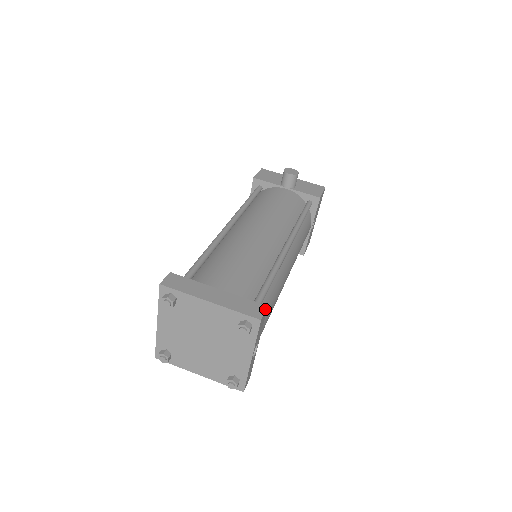
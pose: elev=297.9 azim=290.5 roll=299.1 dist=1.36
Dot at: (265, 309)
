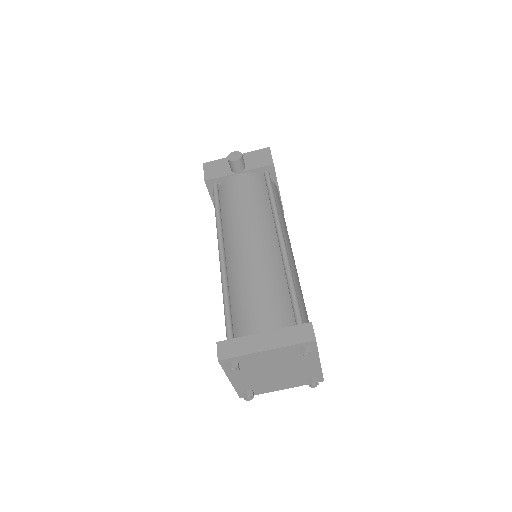
Dot at: (312, 327)
